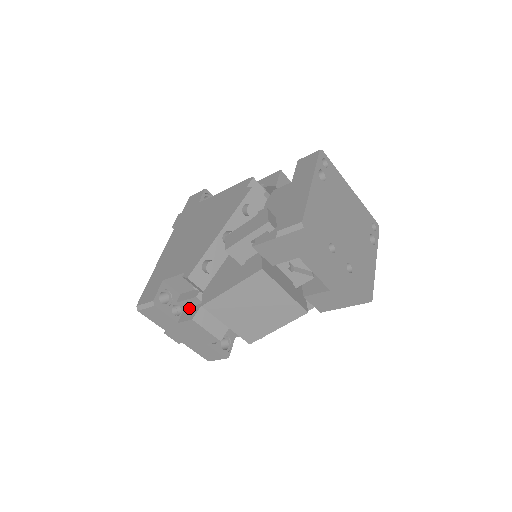
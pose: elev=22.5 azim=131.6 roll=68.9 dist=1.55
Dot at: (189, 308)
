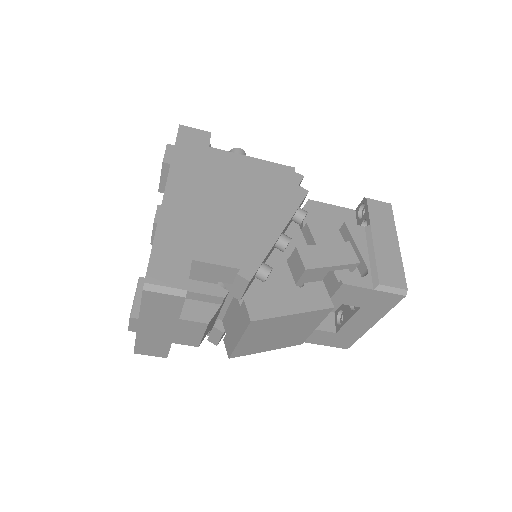
Dot at: (196, 302)
